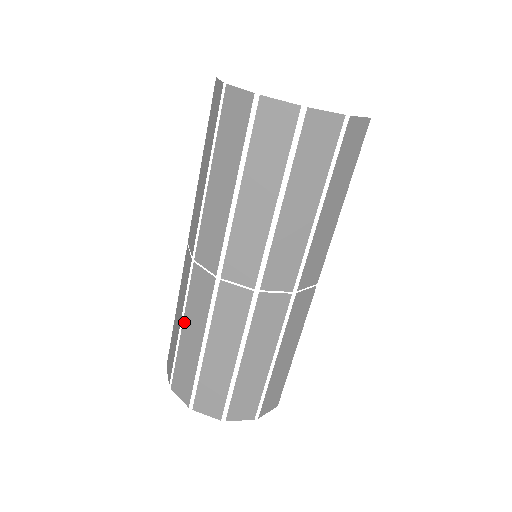
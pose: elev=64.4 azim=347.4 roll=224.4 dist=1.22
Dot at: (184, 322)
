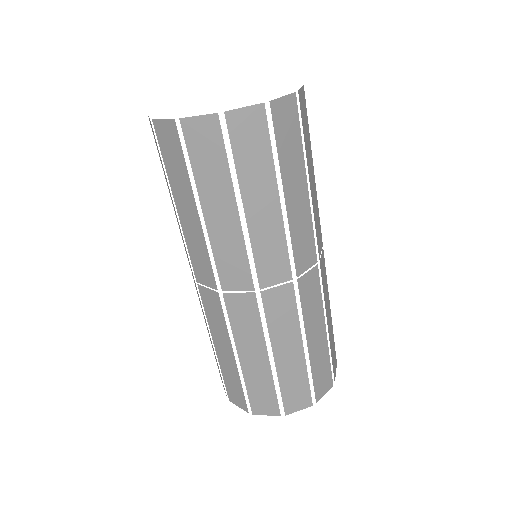
Dot at: (205, 322)
